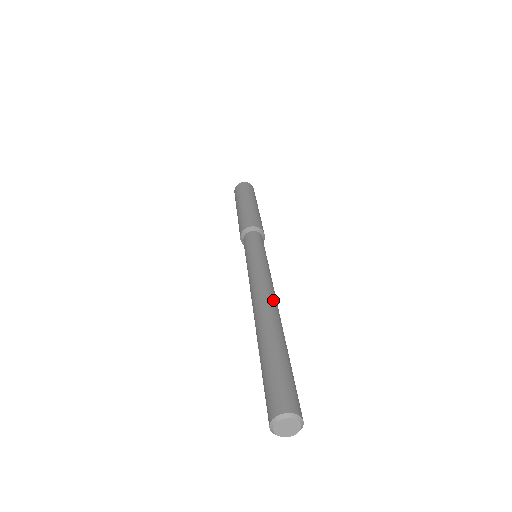
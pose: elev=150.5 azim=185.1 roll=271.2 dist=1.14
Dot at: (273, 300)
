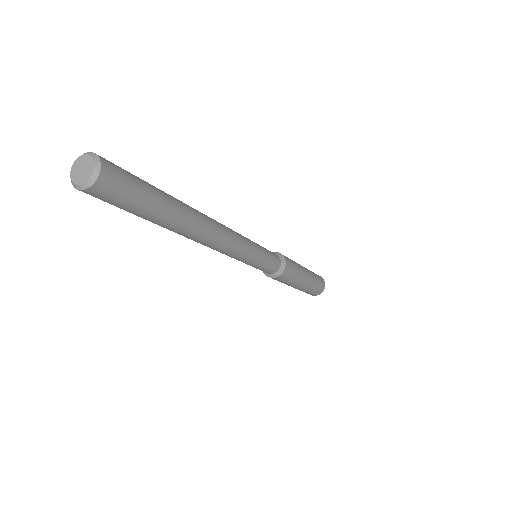
Dot at: occluded
